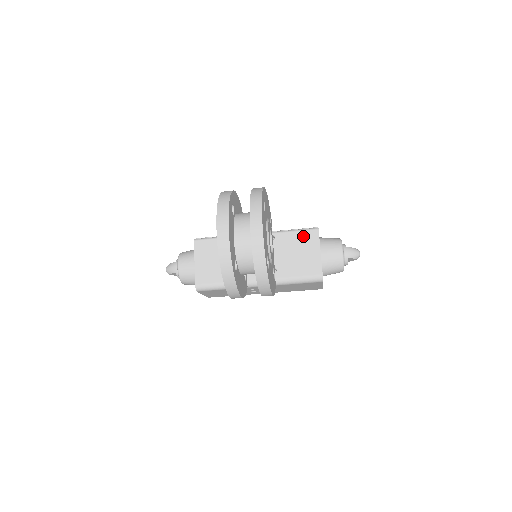
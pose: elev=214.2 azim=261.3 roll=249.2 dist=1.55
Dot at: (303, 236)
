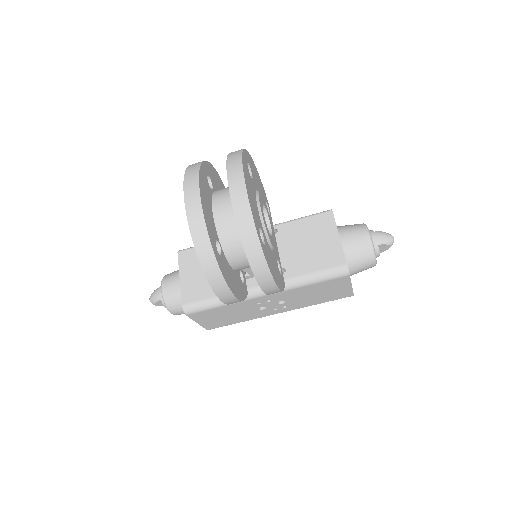
Dot at: (313, 222)
